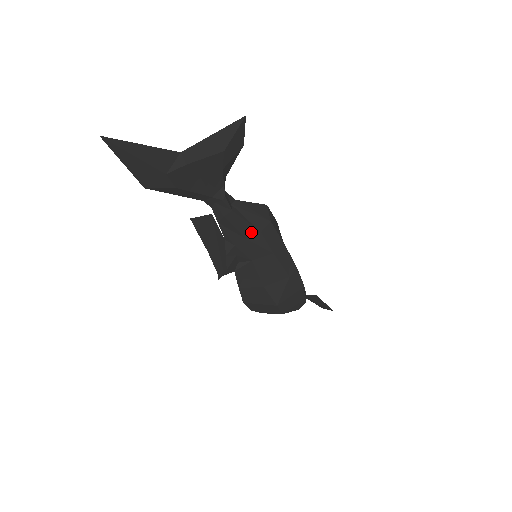
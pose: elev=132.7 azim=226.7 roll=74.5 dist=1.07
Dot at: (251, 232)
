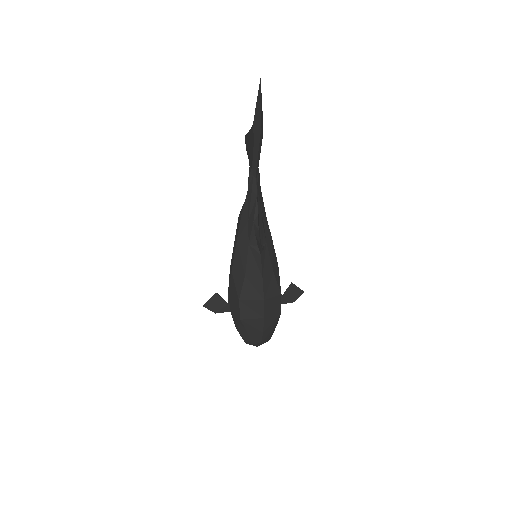
Dot at: (264, 213)
